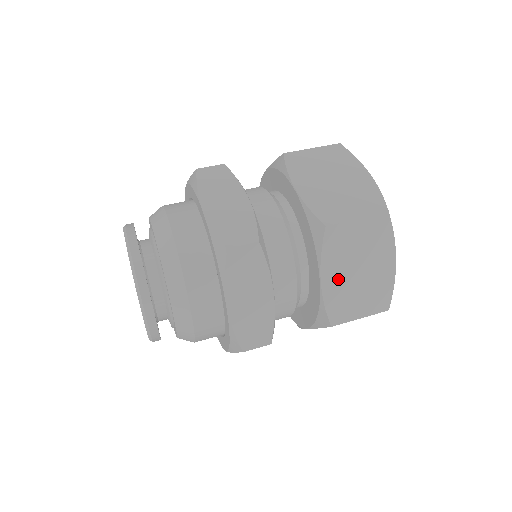
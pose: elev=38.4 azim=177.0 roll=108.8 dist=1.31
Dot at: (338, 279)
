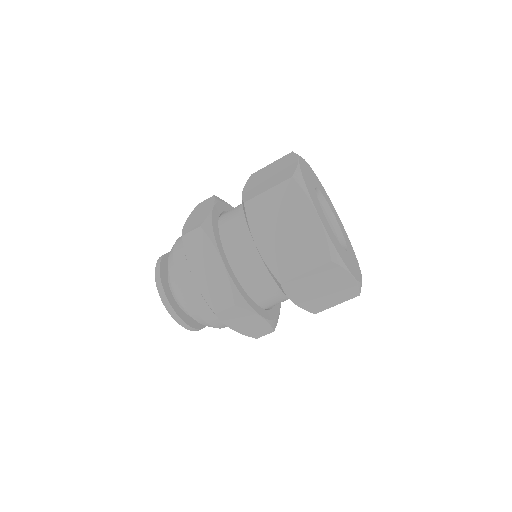
Dot at: (270, 241)
